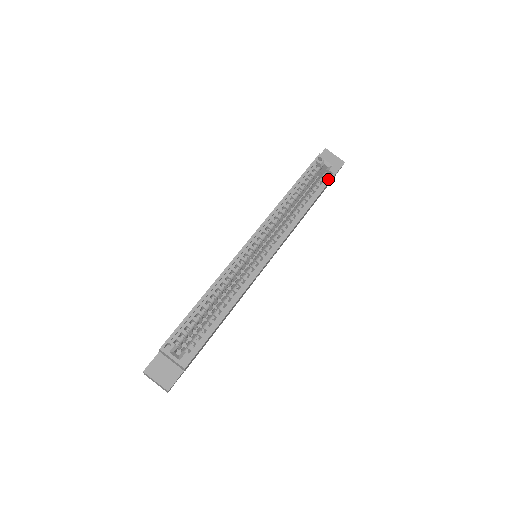
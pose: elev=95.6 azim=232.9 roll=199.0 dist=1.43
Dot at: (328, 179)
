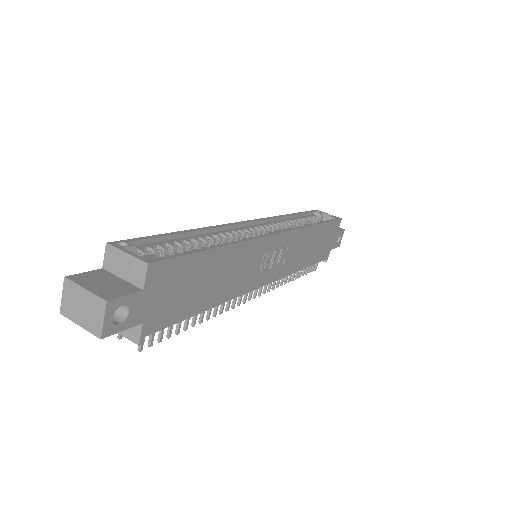
Dot at: (331, 219)
